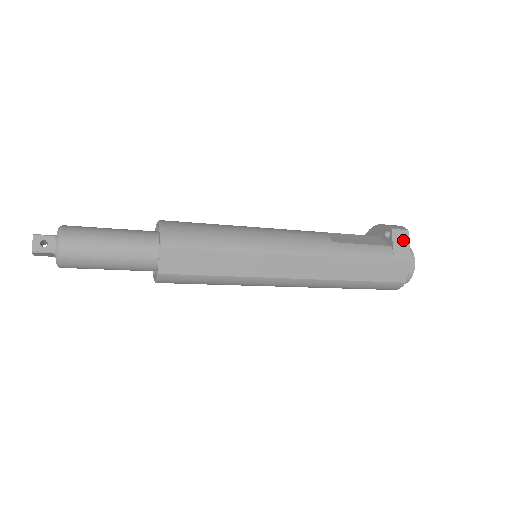
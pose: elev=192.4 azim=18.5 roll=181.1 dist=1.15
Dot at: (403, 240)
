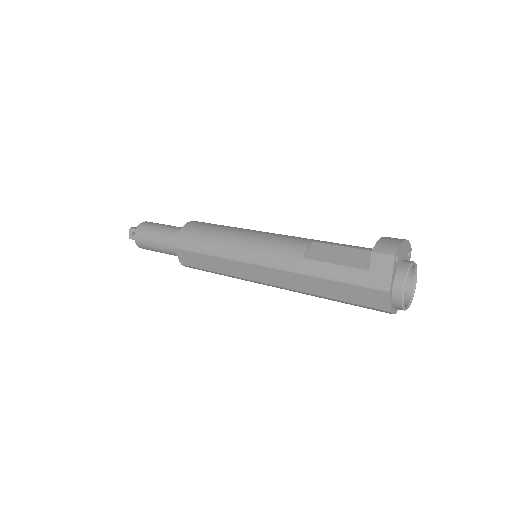
Dot at: (384, 266)
